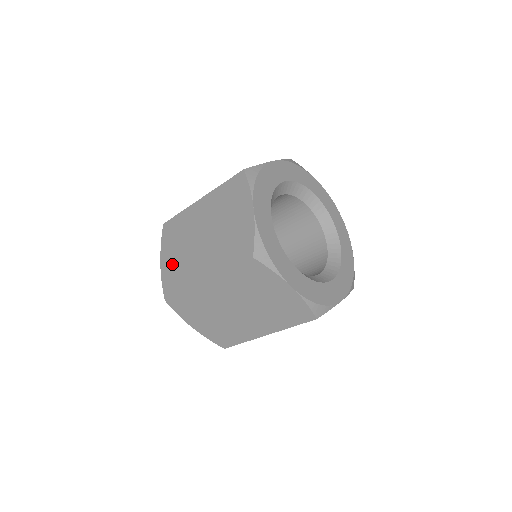
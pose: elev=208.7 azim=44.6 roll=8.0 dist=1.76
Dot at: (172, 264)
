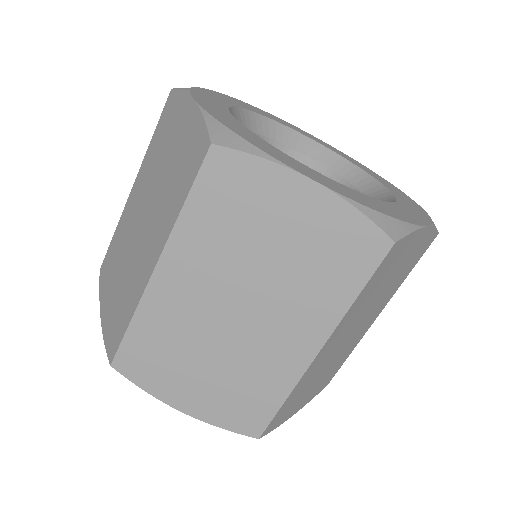
Dot at: occluded
